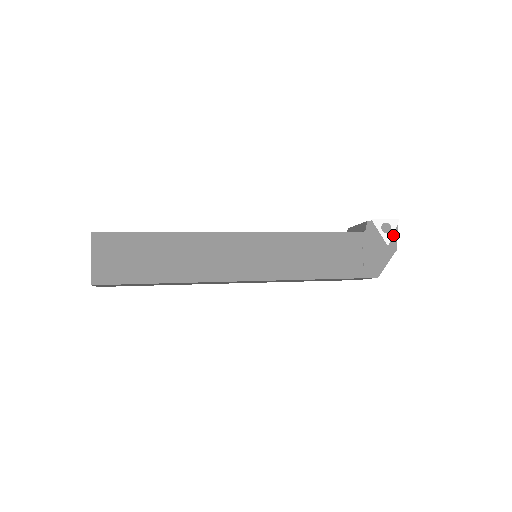
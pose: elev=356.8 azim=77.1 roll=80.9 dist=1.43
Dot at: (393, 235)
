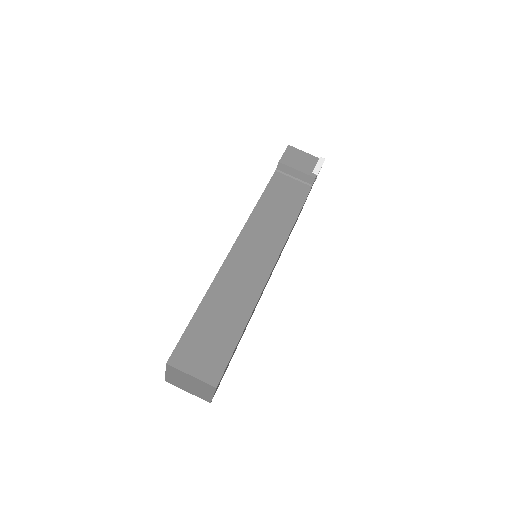
Dot at: occluded
